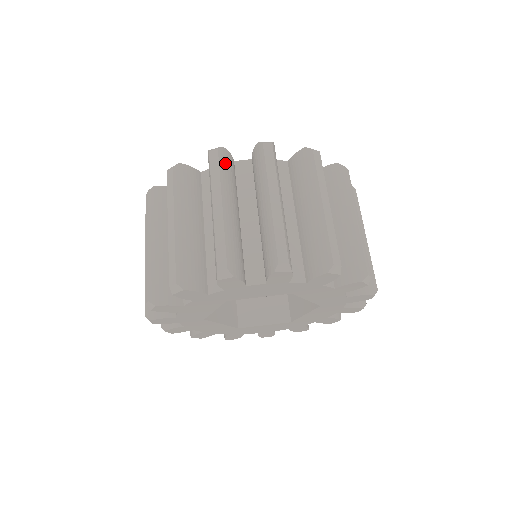
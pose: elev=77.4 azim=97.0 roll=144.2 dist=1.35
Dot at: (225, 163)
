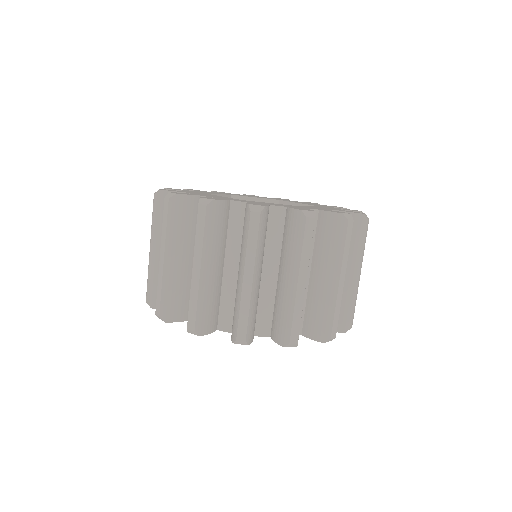
Dot at: (263, 226)
